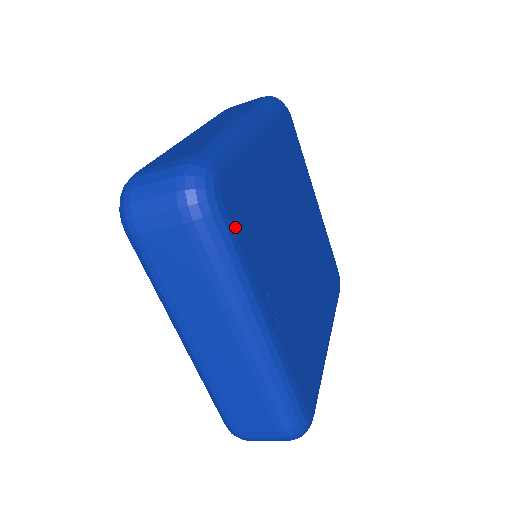
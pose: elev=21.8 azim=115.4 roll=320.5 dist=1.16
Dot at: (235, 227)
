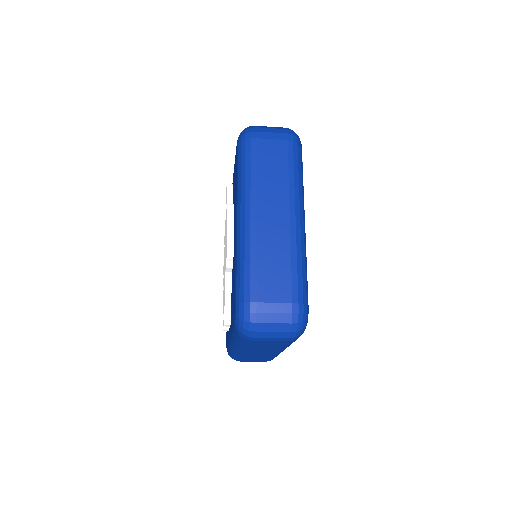
Dot at: occluded
